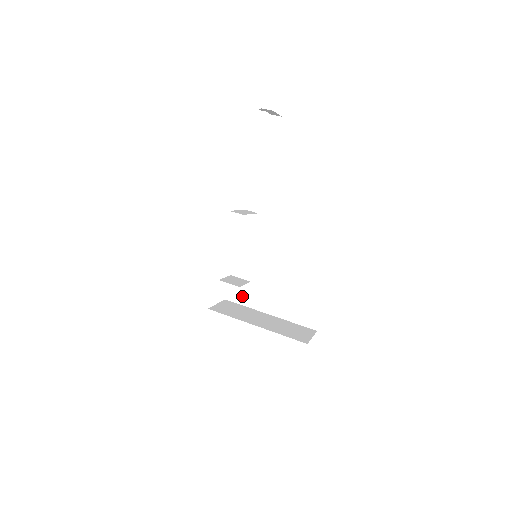
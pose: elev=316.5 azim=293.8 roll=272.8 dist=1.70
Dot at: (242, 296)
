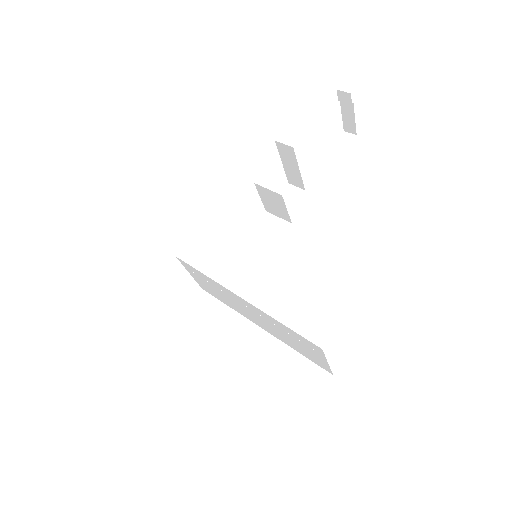
Dot at: (204, 323)
